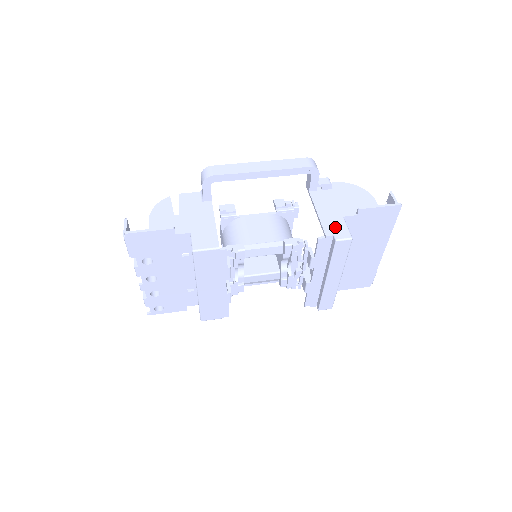
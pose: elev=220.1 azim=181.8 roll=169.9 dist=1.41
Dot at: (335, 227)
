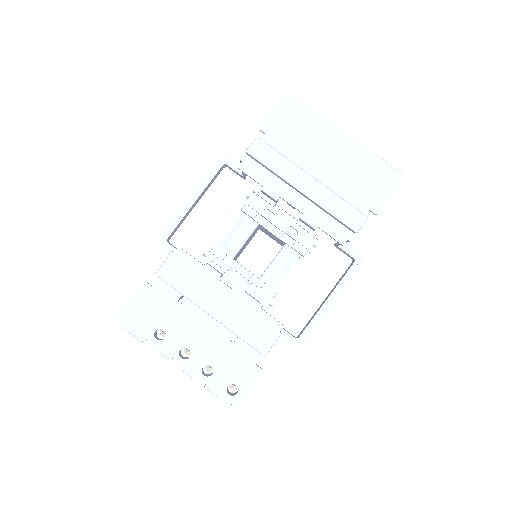
Dot at: occluded
